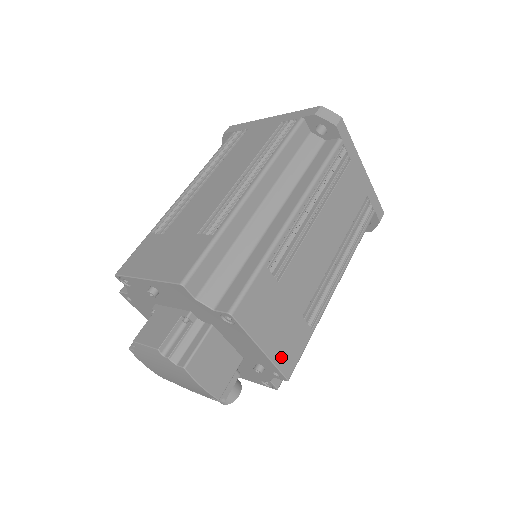
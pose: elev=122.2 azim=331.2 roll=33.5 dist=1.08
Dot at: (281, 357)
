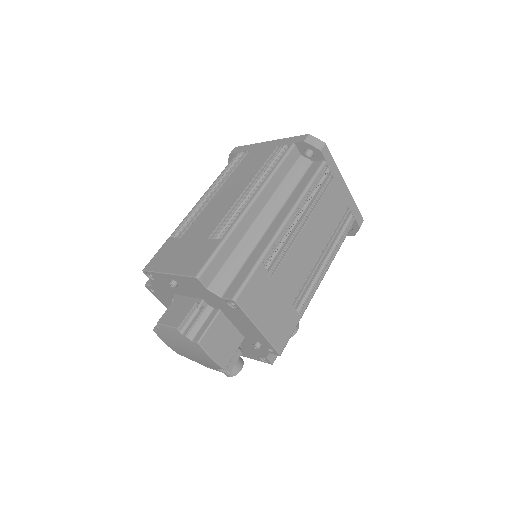
Dot at: (274, 336)
